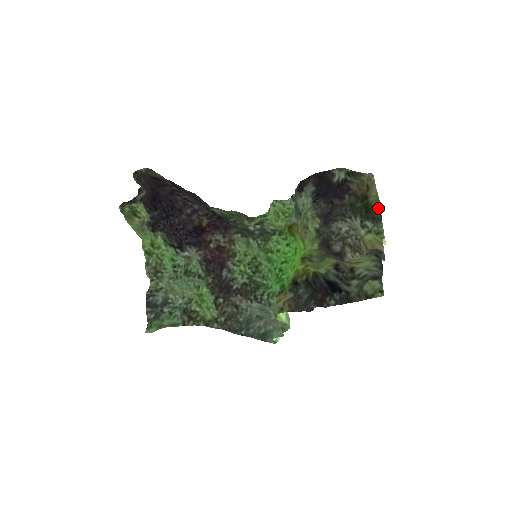
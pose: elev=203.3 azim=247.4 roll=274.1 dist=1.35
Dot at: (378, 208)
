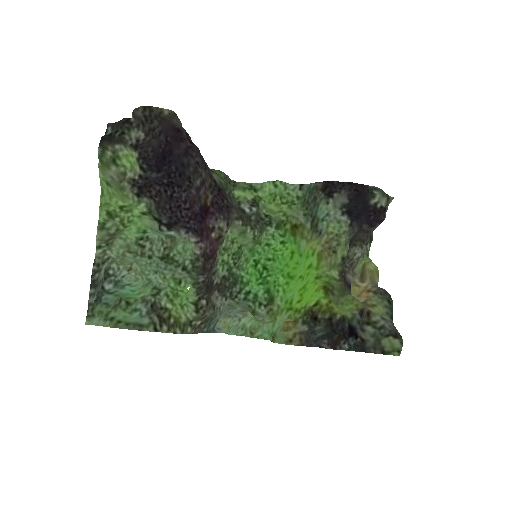
Dot at: occluded
